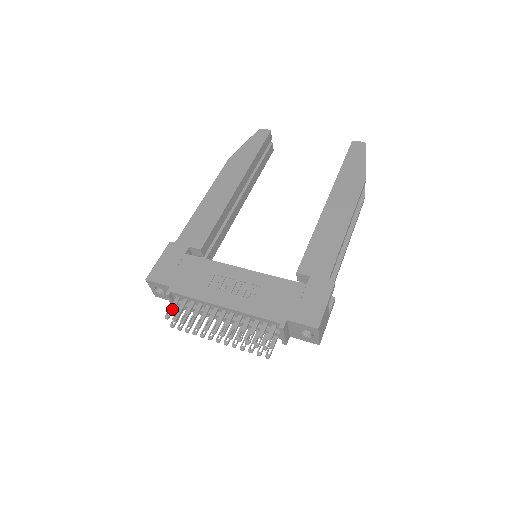
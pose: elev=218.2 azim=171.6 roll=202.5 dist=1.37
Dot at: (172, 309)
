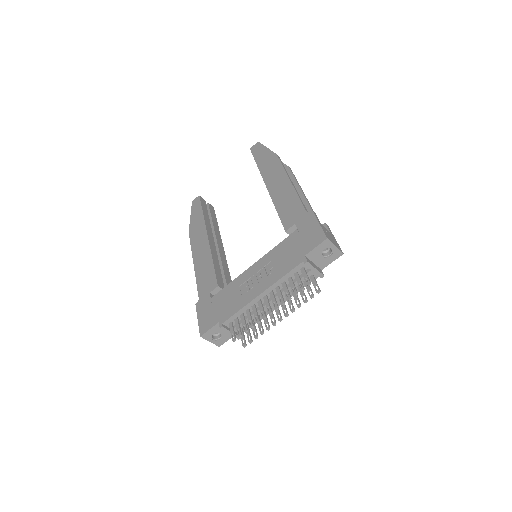
Dot at: (233, 332)
